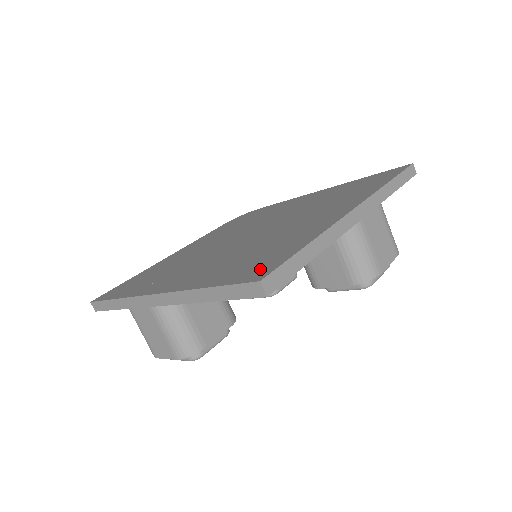
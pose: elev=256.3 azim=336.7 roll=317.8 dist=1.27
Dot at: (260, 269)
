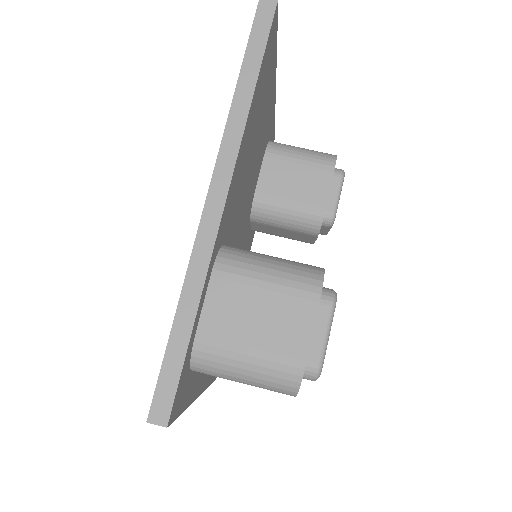
Dot at: occluded
